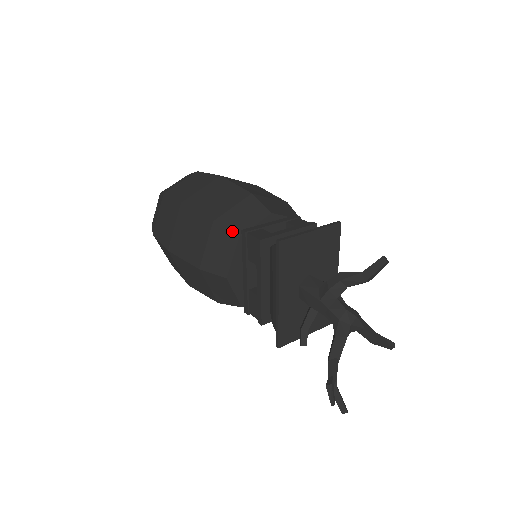
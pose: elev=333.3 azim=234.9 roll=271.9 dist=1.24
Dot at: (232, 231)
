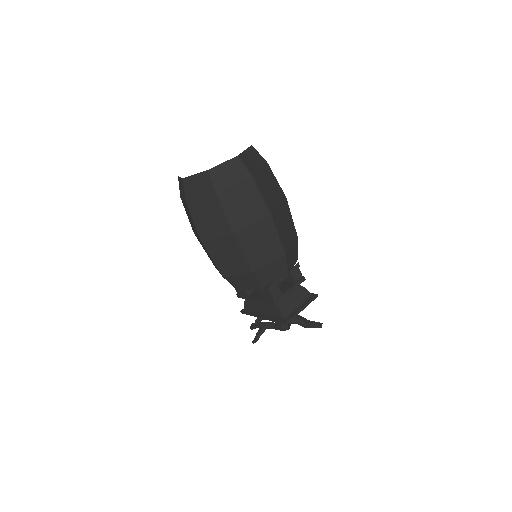
Dot at: (261, 283)
